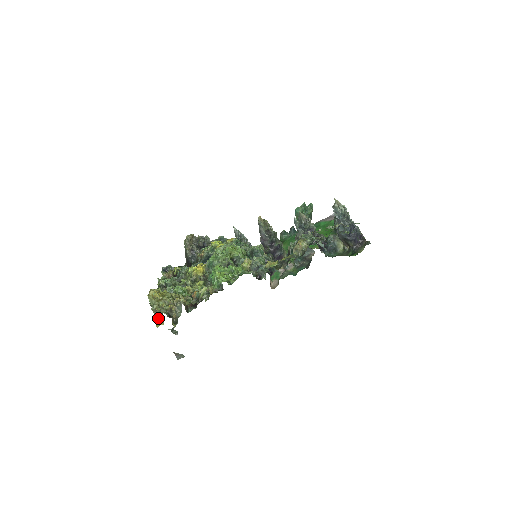
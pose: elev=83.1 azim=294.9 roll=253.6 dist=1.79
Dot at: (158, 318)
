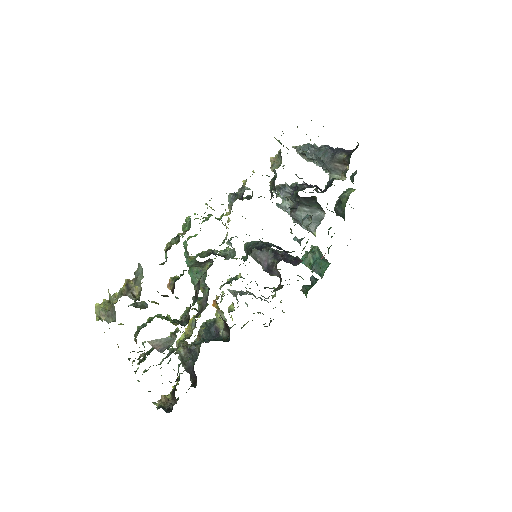
Dot at: occluded
